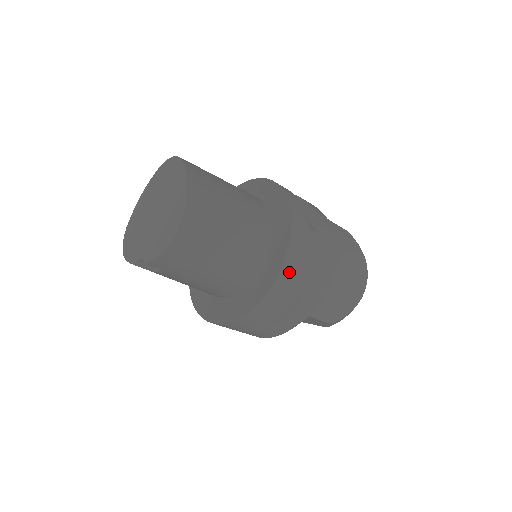
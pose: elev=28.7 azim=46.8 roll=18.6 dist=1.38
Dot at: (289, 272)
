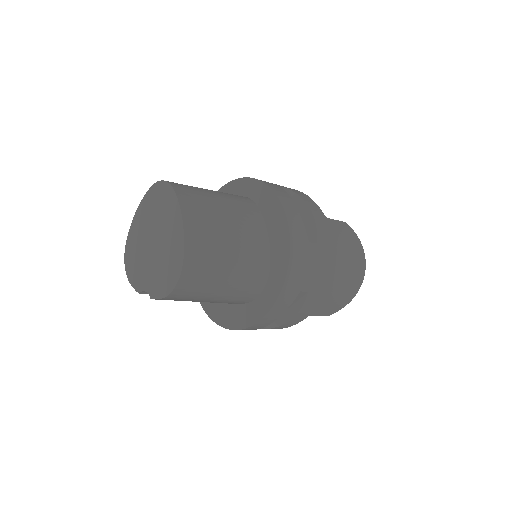
Dot at: (289, 291)
